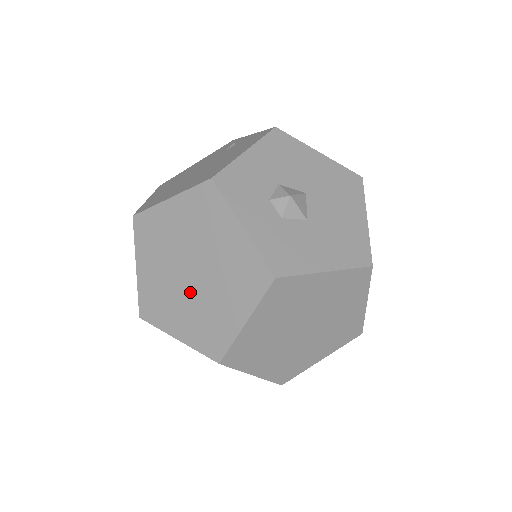
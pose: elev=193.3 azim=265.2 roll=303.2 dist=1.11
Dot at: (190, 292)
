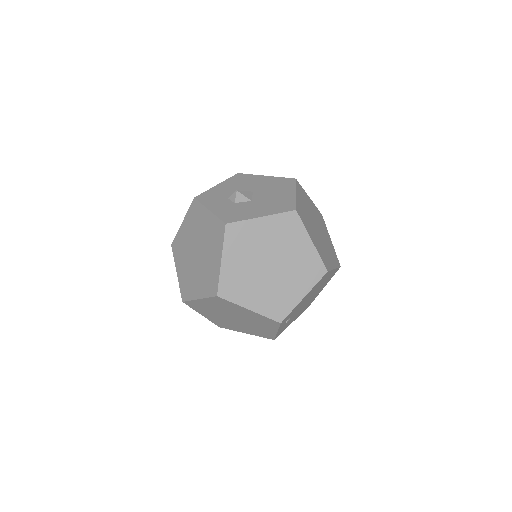
Dot at: (198, 265)
